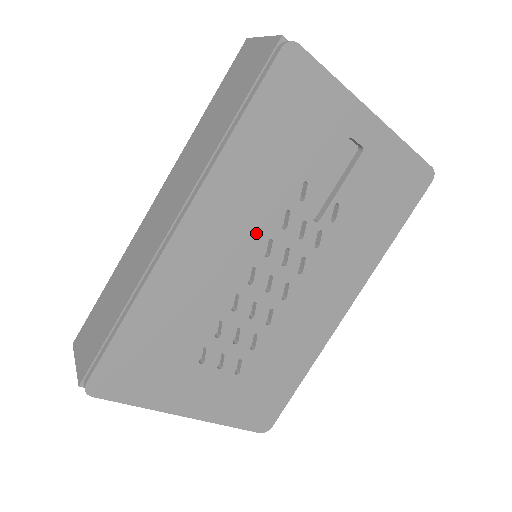
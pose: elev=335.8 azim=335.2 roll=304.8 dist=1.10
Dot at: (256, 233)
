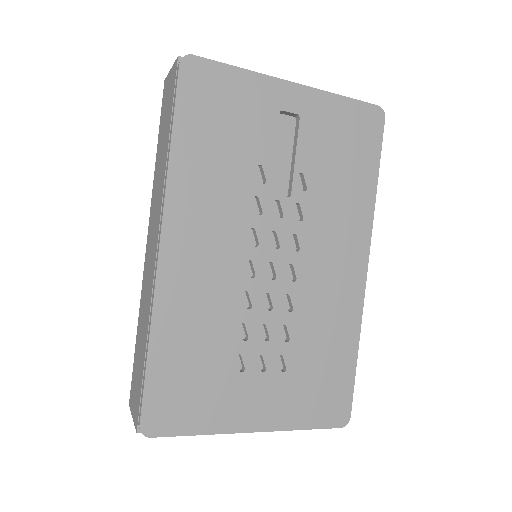
Dot at: (235, 228)
